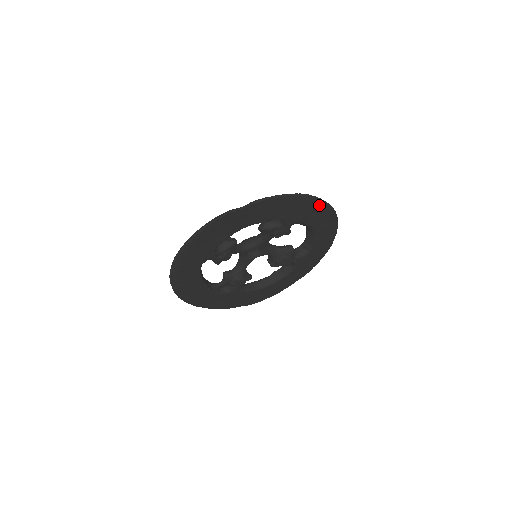
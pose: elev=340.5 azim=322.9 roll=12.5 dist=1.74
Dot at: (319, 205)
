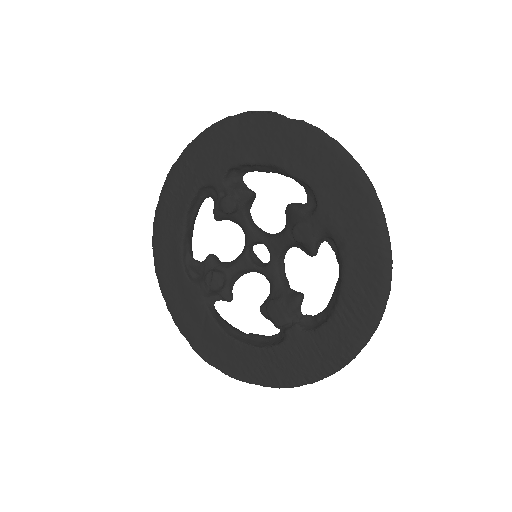
Dot at: (376, 225)
